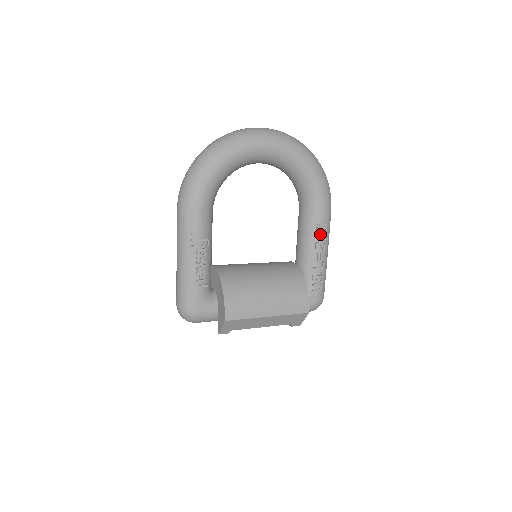
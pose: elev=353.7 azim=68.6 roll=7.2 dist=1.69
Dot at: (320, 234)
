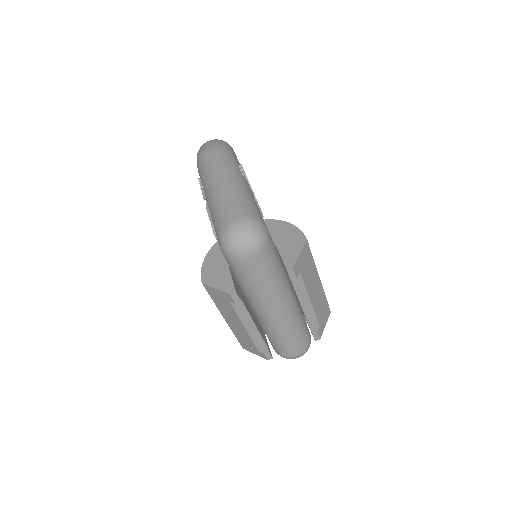
Dot at: occluded
